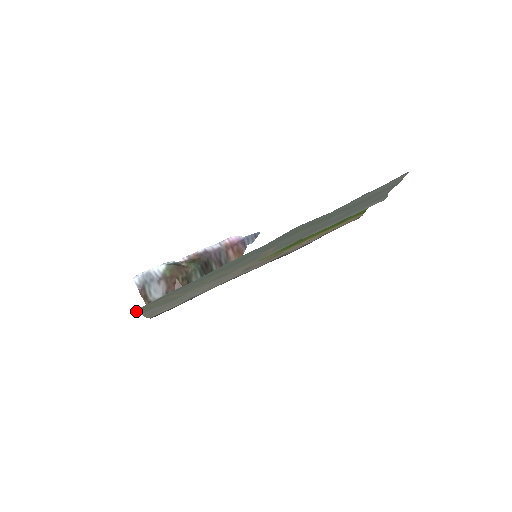
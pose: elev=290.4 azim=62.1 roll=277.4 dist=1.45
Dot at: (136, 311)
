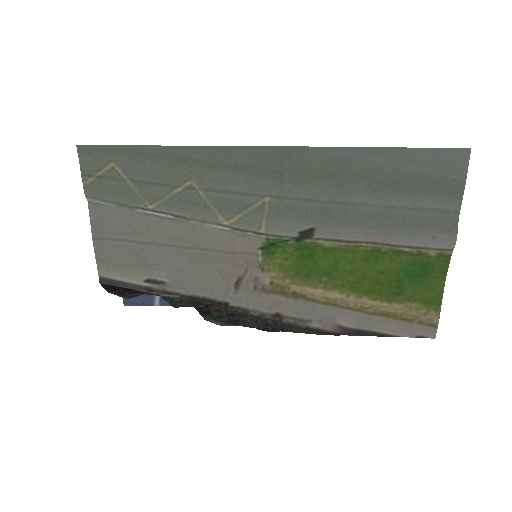
Dot at: (83, 153)
